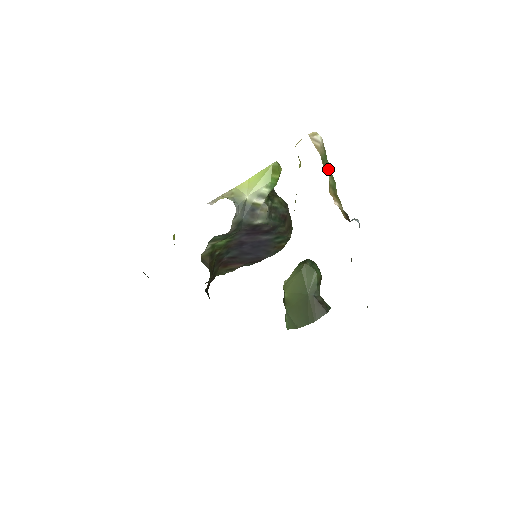
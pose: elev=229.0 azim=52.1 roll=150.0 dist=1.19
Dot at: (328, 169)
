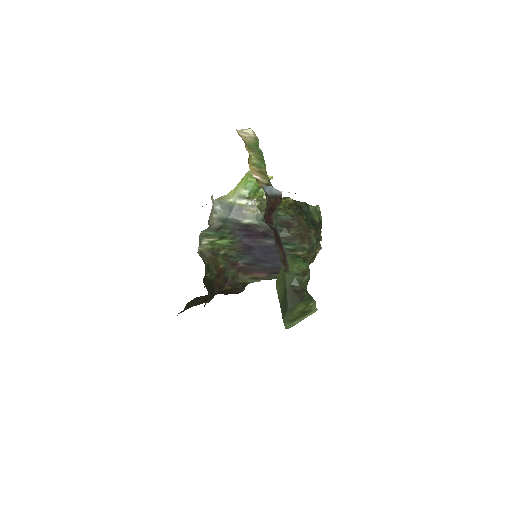
Dot at: (255, 153)
